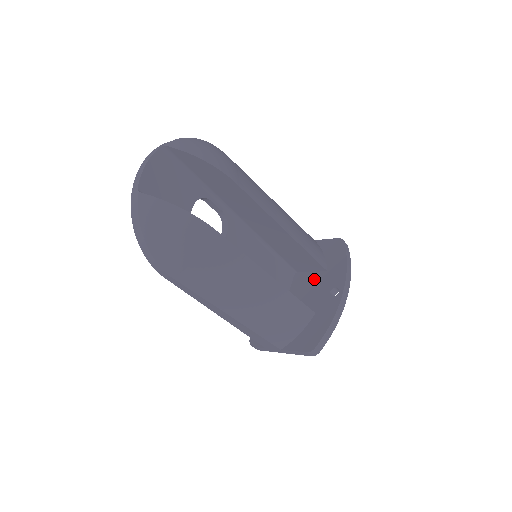
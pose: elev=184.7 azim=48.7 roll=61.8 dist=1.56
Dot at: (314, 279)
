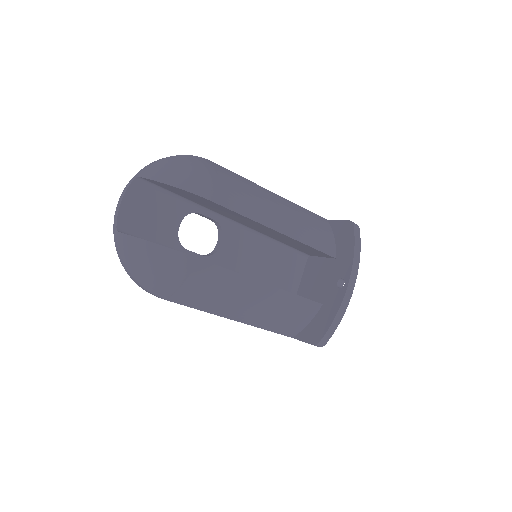
Dot at: (324, 266)
